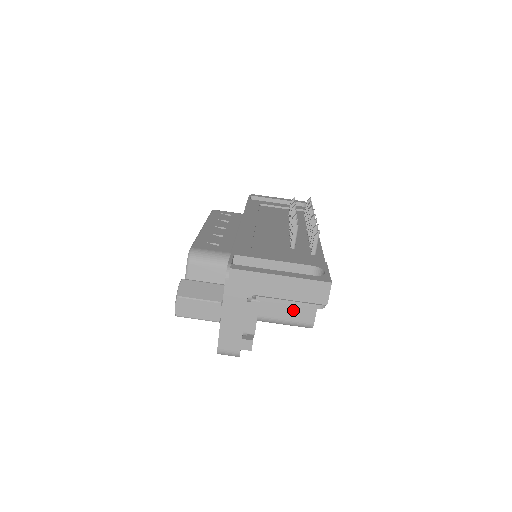
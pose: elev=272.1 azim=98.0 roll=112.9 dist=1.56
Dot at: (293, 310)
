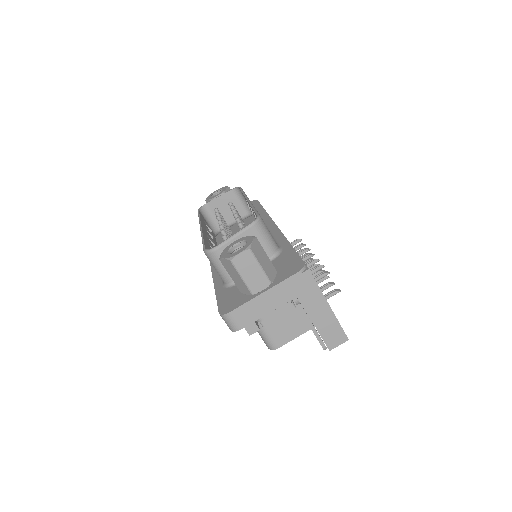
Dot at: (278, 327)
